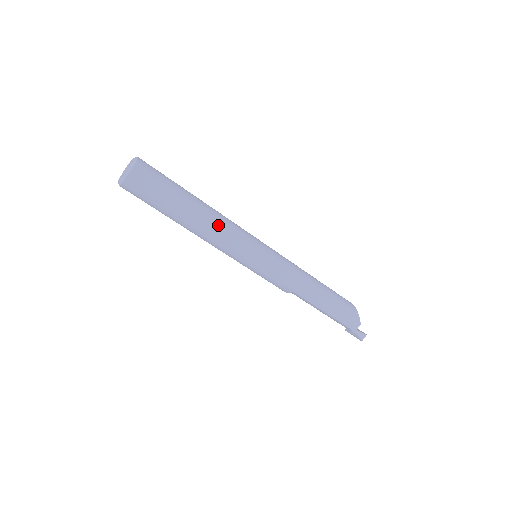
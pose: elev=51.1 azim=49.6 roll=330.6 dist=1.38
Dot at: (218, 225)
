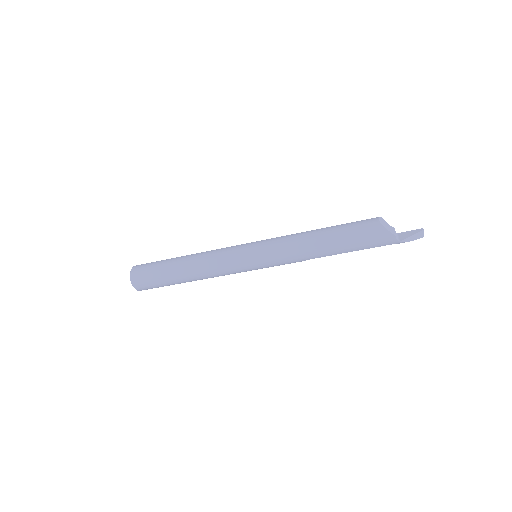
Dot at: (205, 269)
